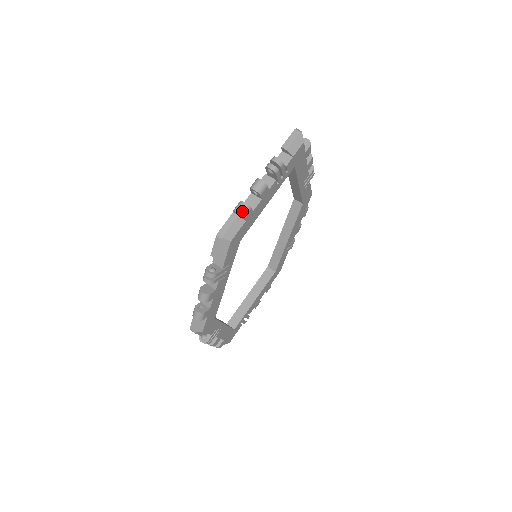
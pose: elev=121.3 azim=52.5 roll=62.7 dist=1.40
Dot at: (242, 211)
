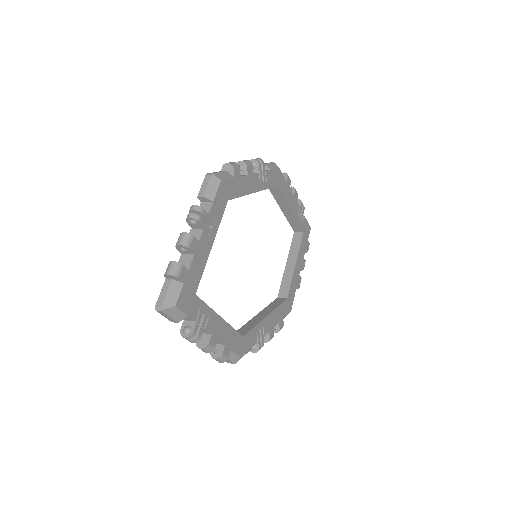
Dot at: (287, 175)
